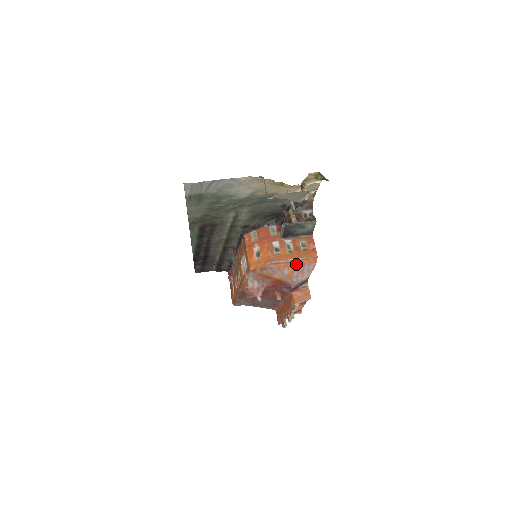
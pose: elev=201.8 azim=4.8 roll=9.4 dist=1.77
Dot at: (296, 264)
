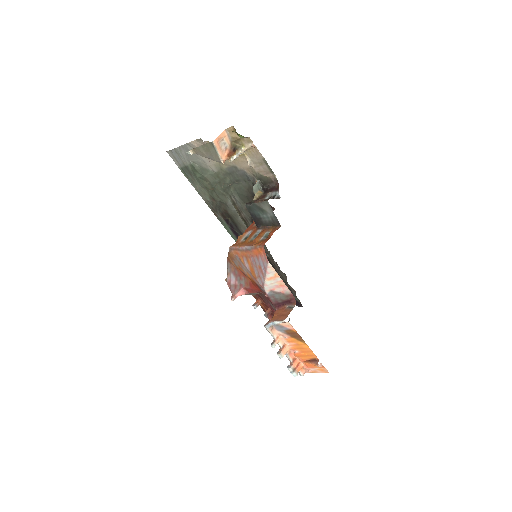
Dot at: (251, 255)
